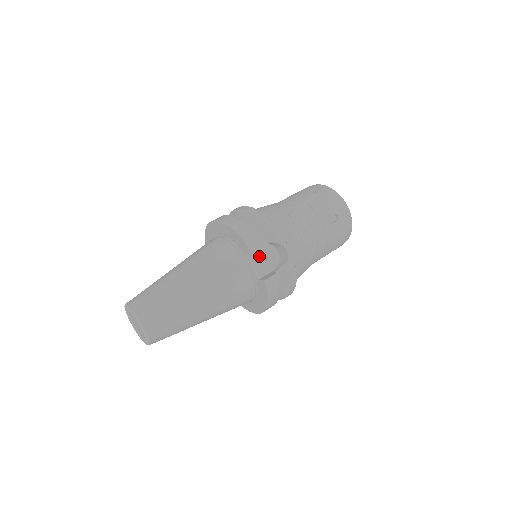
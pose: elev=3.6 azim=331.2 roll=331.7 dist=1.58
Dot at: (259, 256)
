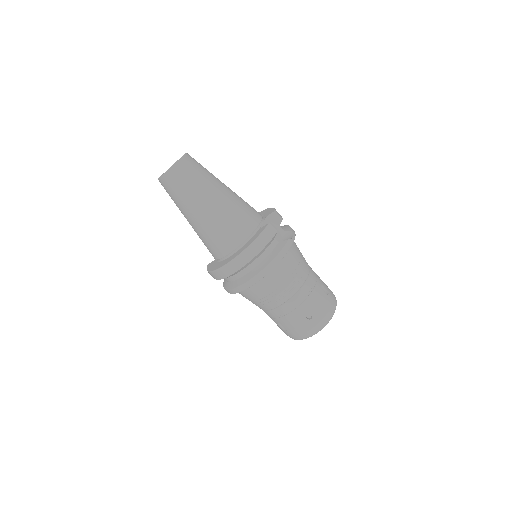
Dot at: occluded
